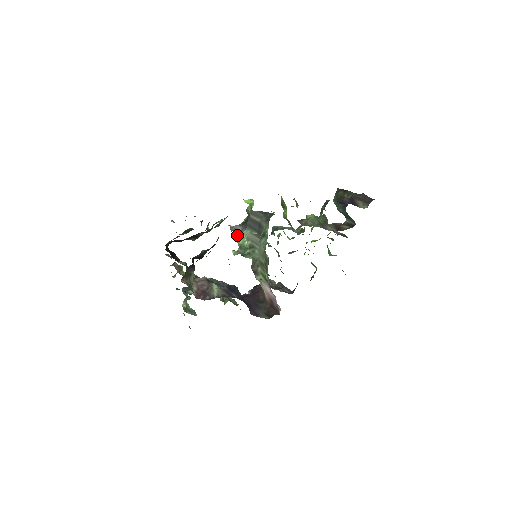
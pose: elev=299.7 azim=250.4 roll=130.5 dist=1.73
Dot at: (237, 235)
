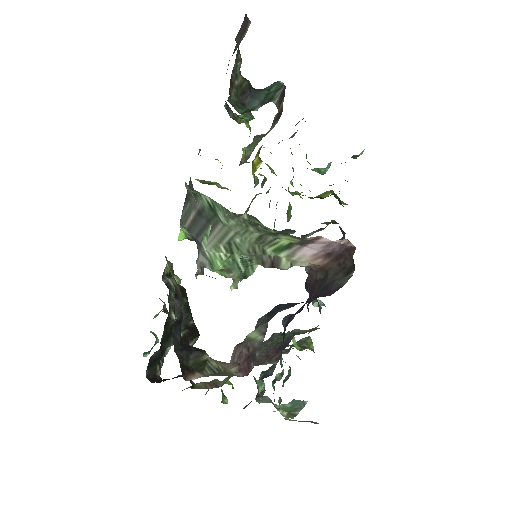
Dot at: (208, 266)
